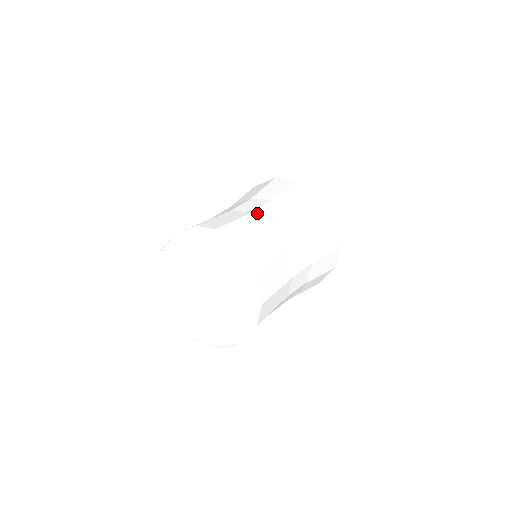
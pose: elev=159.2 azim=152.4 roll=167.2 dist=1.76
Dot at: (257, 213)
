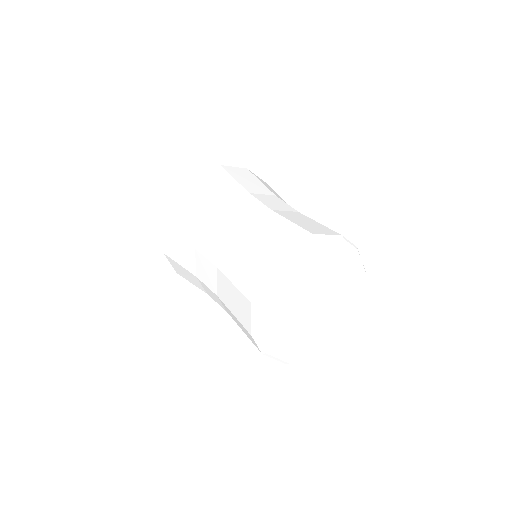
Dot at: occluded
